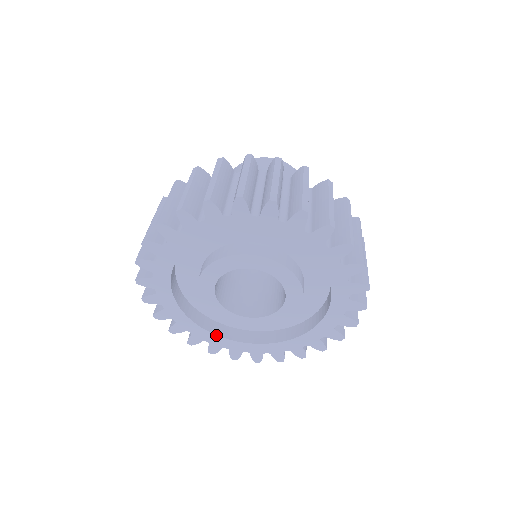
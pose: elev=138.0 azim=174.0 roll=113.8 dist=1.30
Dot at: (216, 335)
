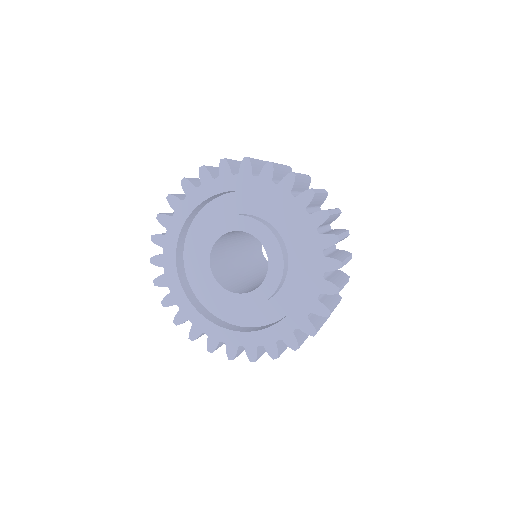
Dot at: (259, 331)
